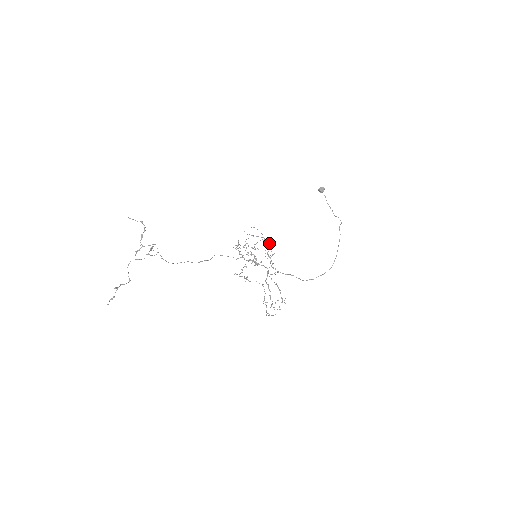
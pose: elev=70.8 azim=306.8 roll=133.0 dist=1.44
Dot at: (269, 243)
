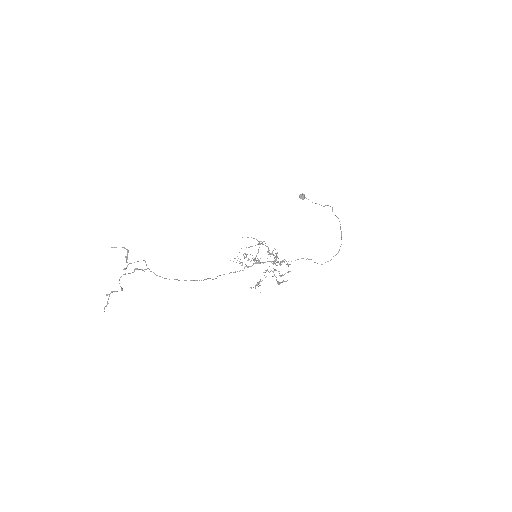
Dot at: occluded
